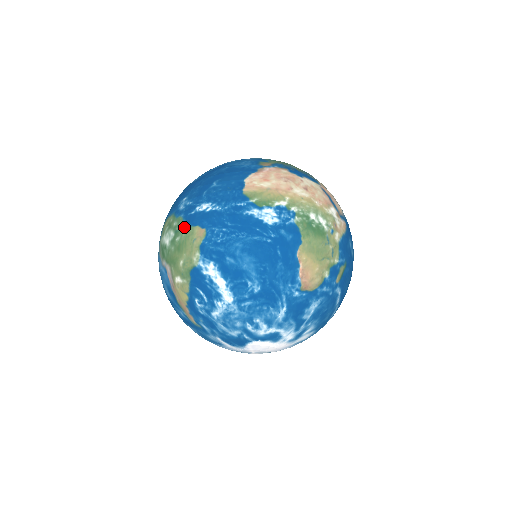
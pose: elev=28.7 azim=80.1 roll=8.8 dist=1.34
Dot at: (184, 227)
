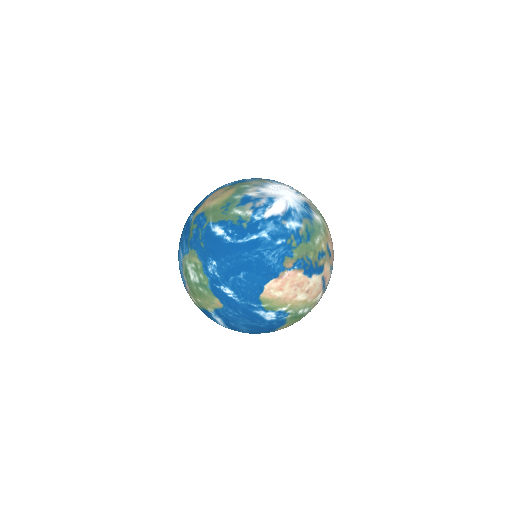
Dot at: (208, 289)
